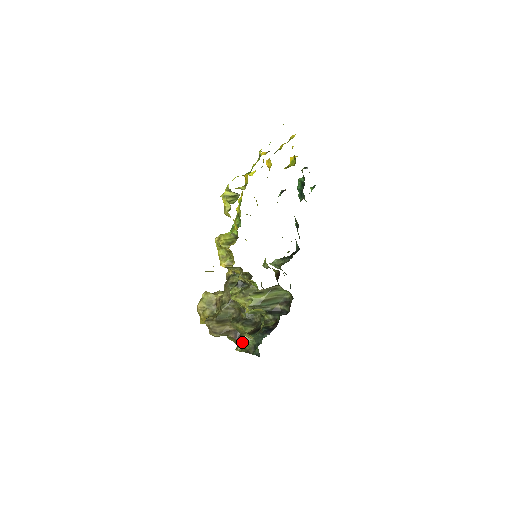
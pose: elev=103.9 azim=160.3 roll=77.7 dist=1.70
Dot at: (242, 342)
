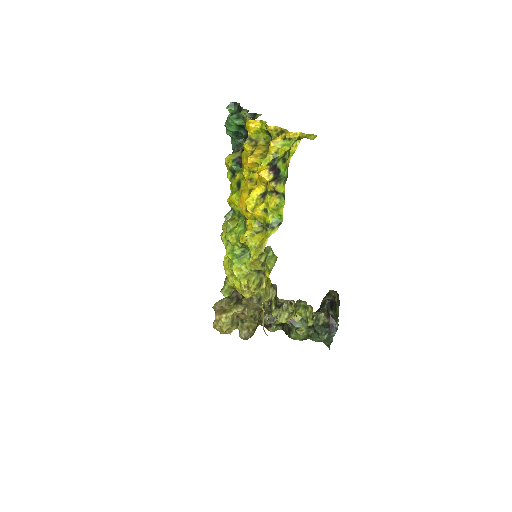
Dot at: (276, 326)
